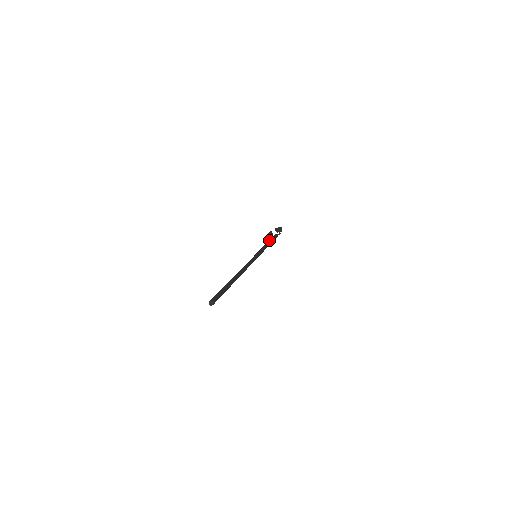
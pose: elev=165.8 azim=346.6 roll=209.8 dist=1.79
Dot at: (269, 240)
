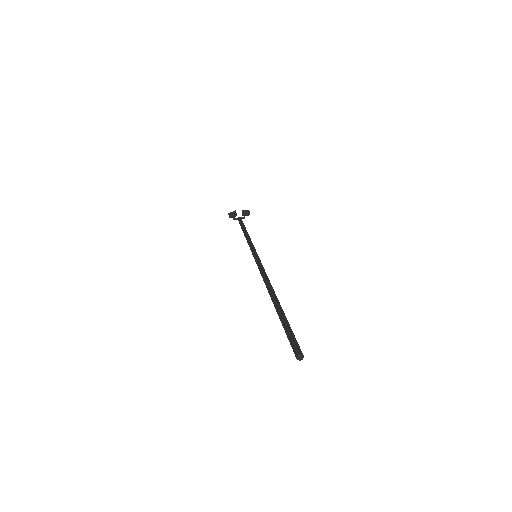
Dot at: (244, 227)
